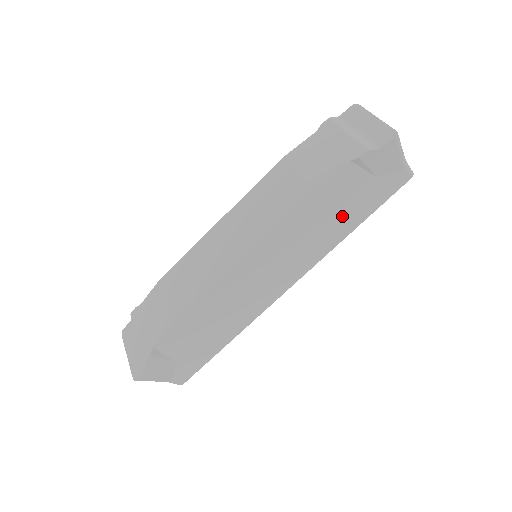
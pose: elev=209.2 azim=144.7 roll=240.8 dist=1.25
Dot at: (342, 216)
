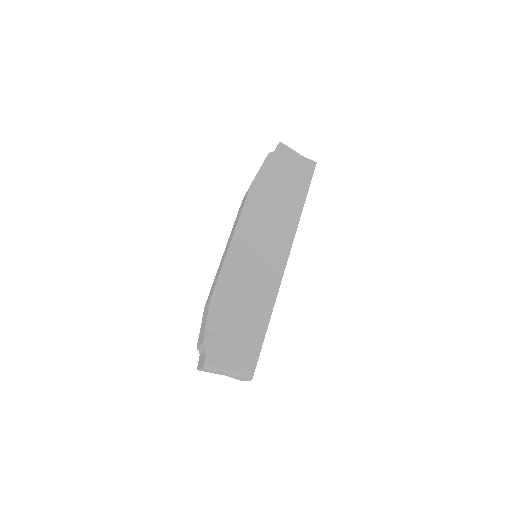
Dot at: (286, 197)
